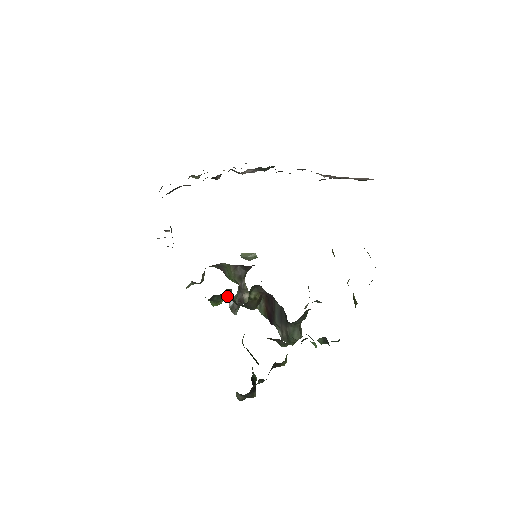
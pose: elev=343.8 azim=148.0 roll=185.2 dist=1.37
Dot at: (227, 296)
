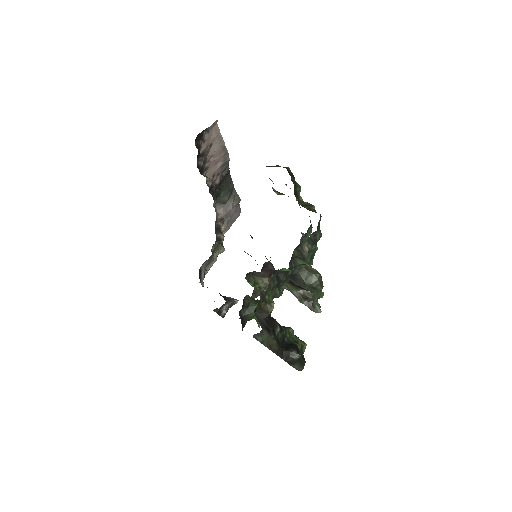
Dot at: (255, 303)
